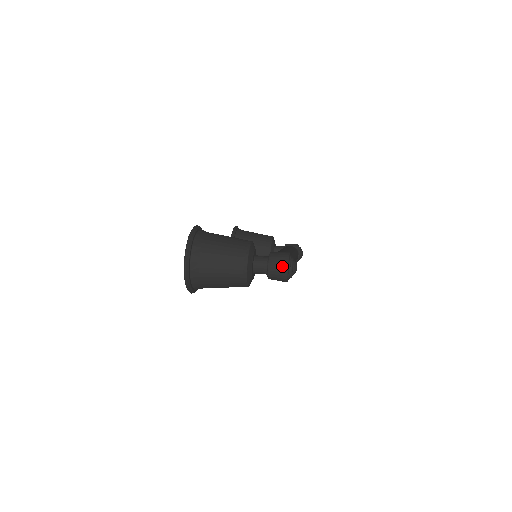
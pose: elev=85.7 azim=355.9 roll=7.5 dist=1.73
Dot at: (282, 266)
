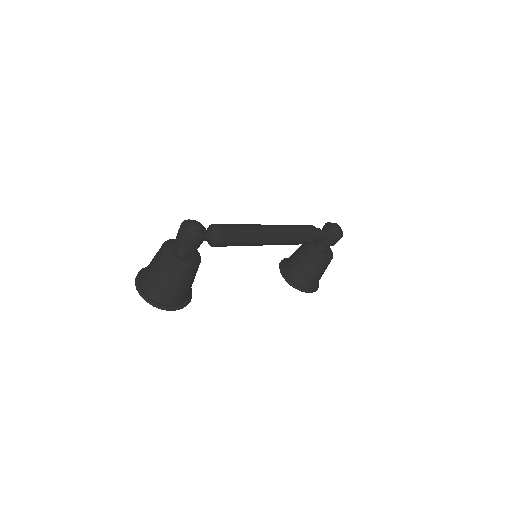
Dot at: (180, 232)
